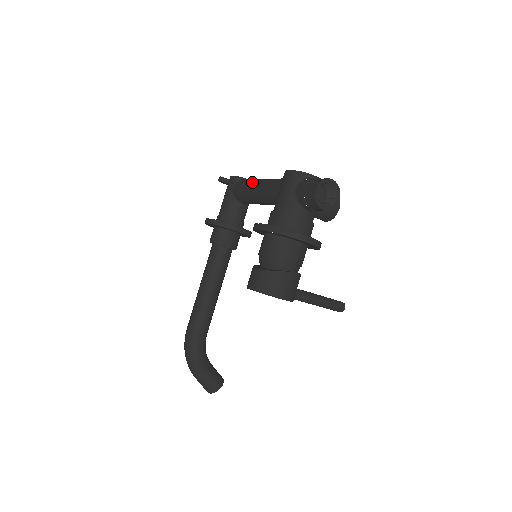
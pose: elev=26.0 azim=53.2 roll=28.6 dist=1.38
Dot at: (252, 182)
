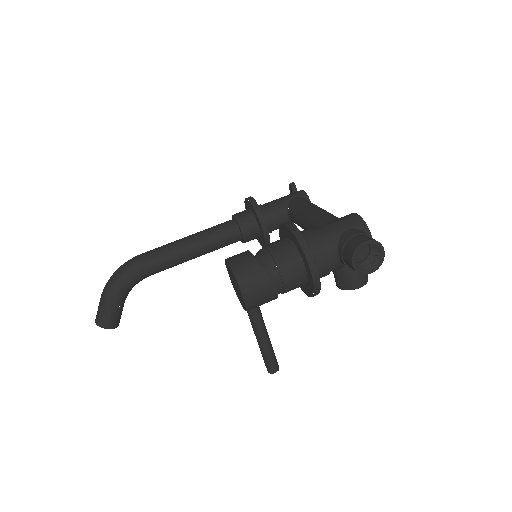
Dot at: occluded
